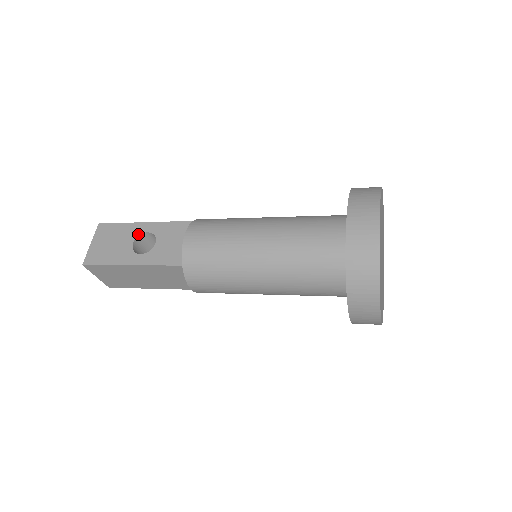
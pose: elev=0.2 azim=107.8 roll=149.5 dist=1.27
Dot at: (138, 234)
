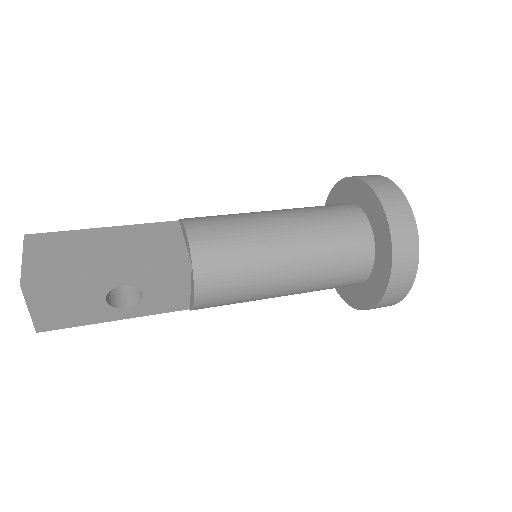
Dot at: (108, 290)
